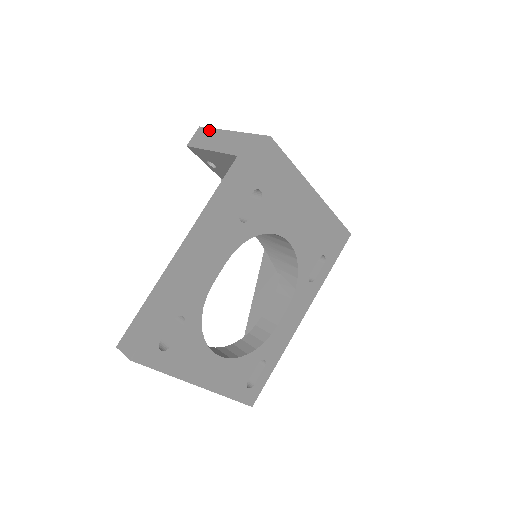
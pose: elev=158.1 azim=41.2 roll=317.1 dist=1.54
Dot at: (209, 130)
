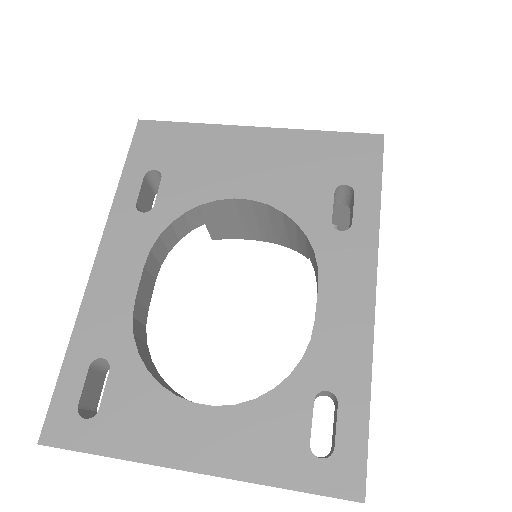
Dot at: occluded
